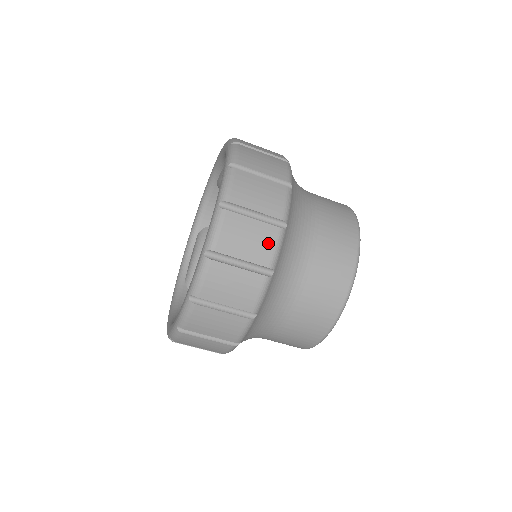
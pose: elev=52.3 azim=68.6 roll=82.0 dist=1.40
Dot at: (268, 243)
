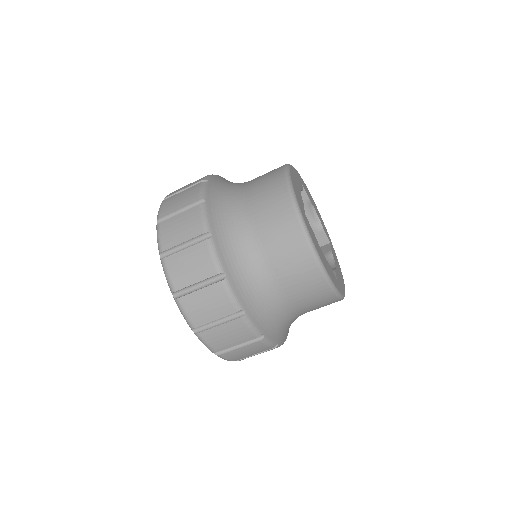
Dot at: (204, 258)
